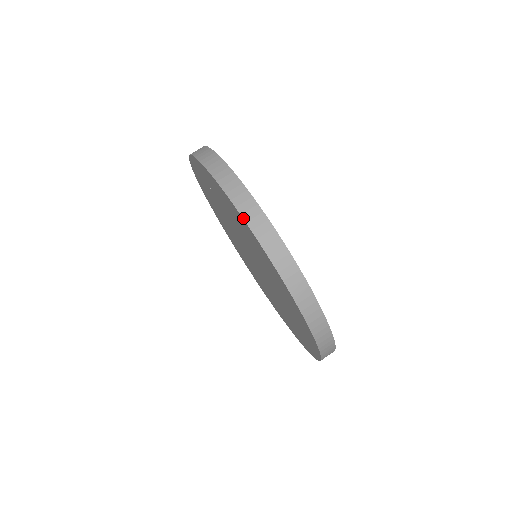
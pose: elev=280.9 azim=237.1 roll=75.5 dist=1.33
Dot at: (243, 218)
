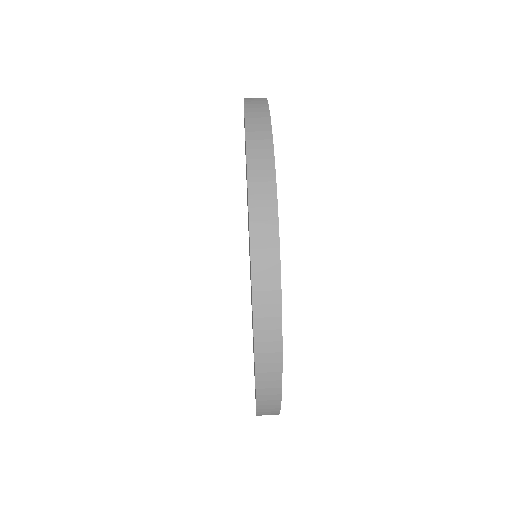
Dot at: occluded
